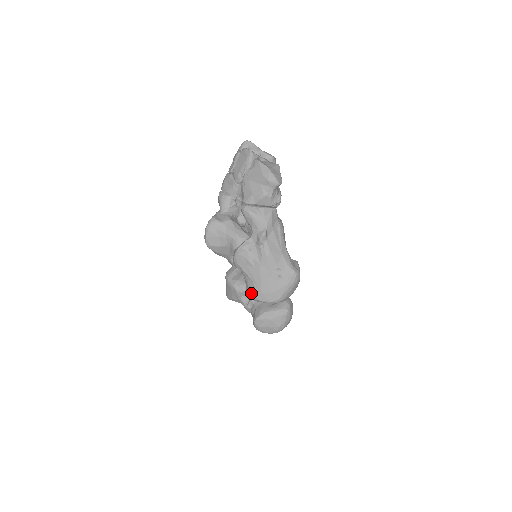
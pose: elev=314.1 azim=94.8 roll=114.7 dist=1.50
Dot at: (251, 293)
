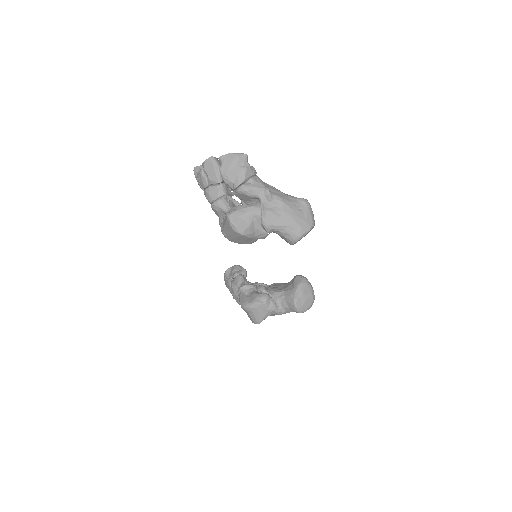
Dot at: (295, 235)
